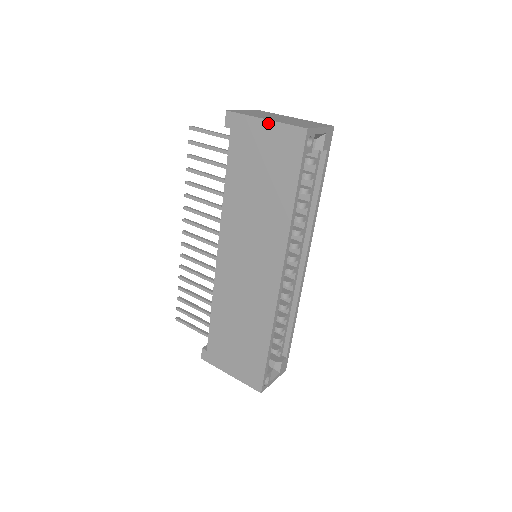
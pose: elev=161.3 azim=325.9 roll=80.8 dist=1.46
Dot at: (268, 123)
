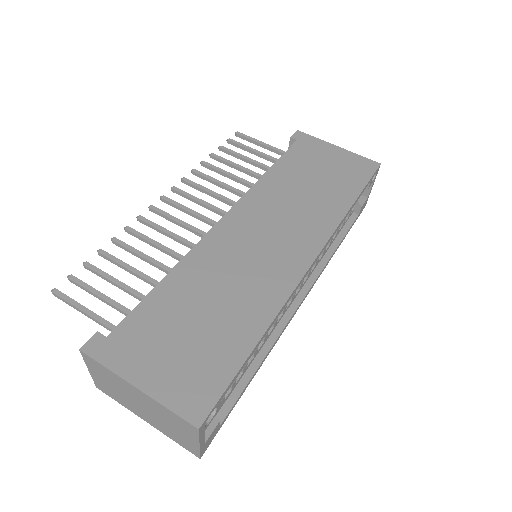
Dot at: (341, 149)
